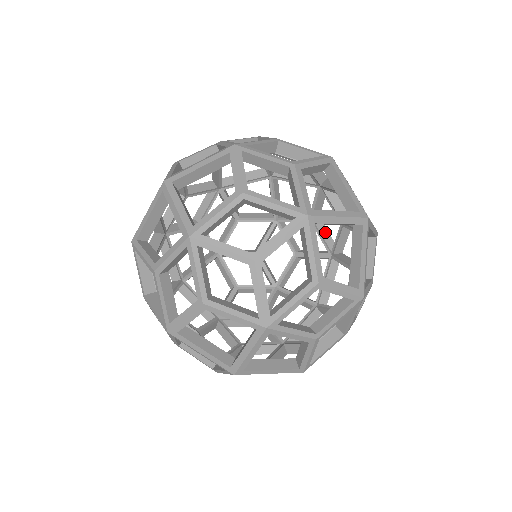
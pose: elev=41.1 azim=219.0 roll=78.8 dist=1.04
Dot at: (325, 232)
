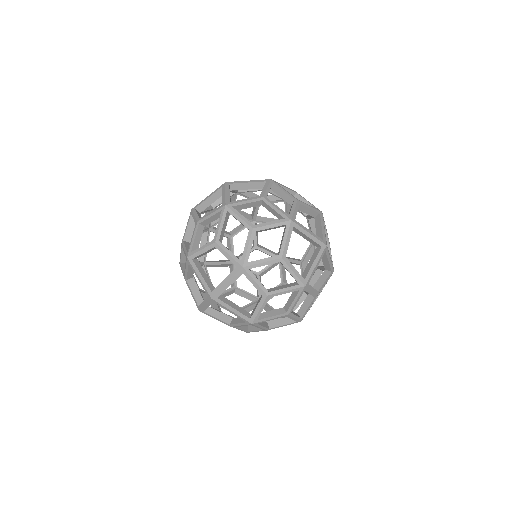
Dot at: occluded
